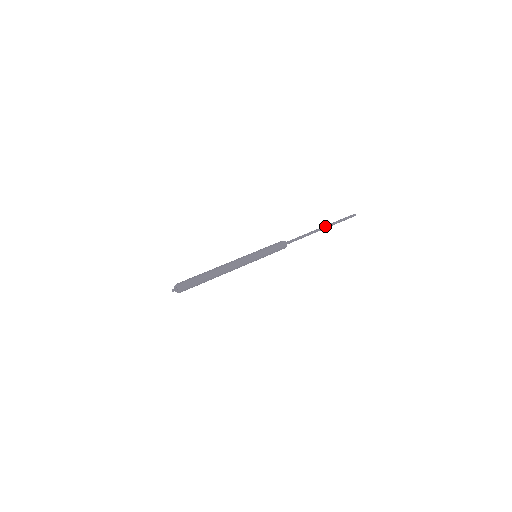
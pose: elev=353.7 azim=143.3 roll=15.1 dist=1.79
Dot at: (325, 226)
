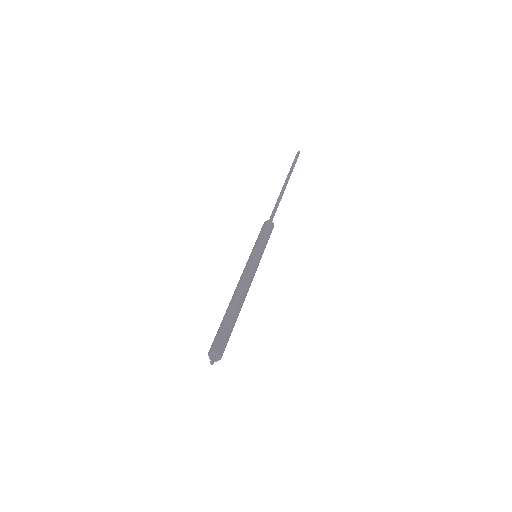
Dot at: (287, 180)
